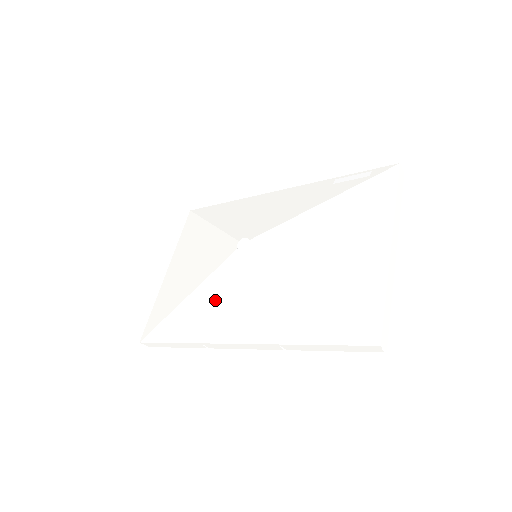
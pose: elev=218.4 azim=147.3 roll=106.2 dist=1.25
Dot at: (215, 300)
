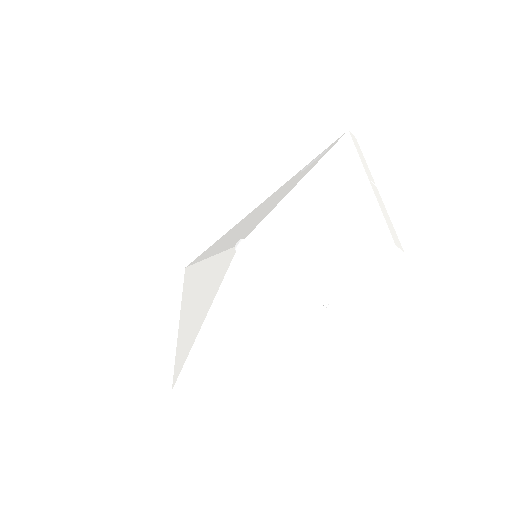
Dot at: (231, 306)
